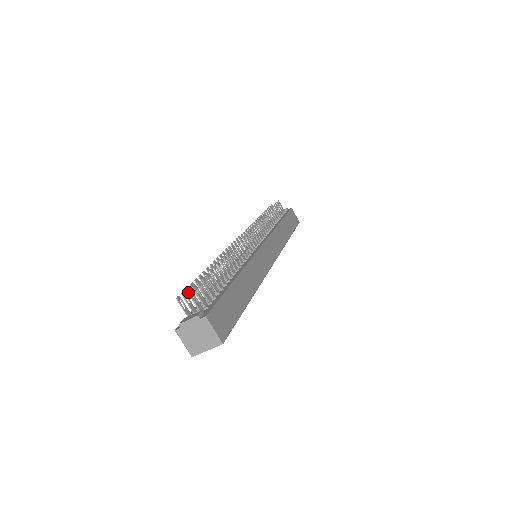
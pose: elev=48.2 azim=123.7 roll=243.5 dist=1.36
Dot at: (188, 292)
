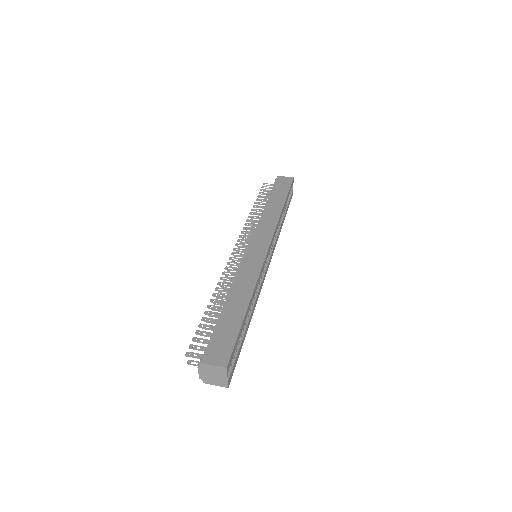
Dot at: occluded
